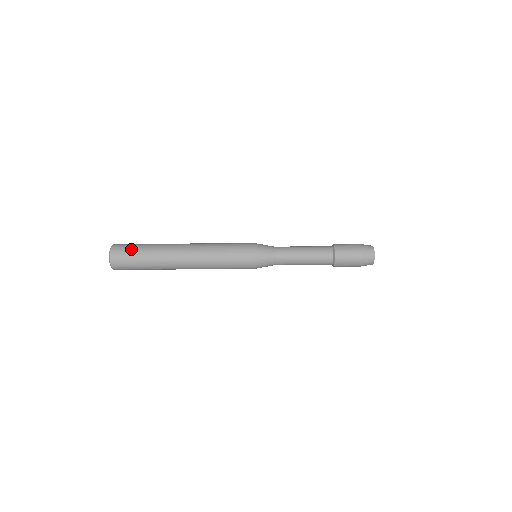
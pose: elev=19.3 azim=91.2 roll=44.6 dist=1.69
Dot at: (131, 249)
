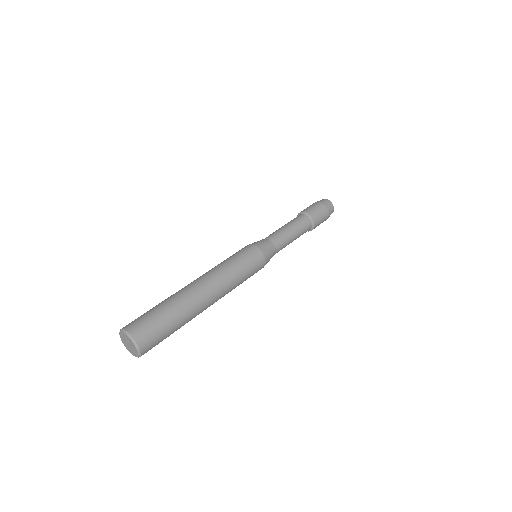
Dot at: (160, 330)
